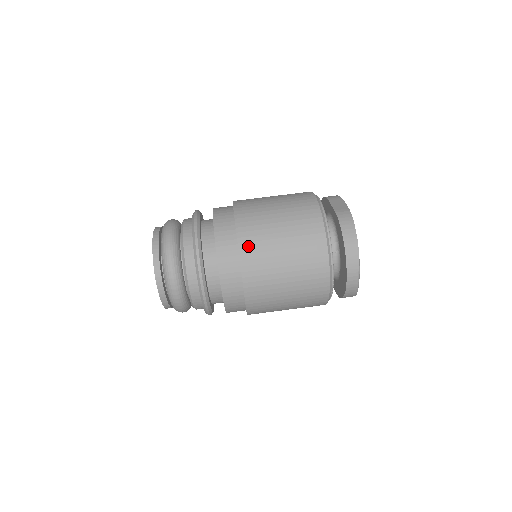
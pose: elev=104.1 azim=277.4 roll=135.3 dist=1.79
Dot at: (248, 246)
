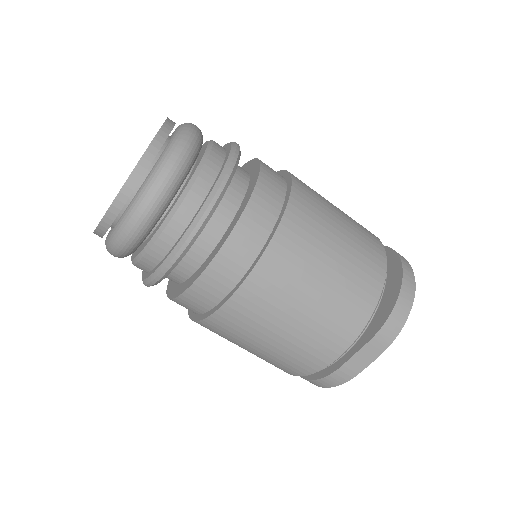
Dot at: occluded
